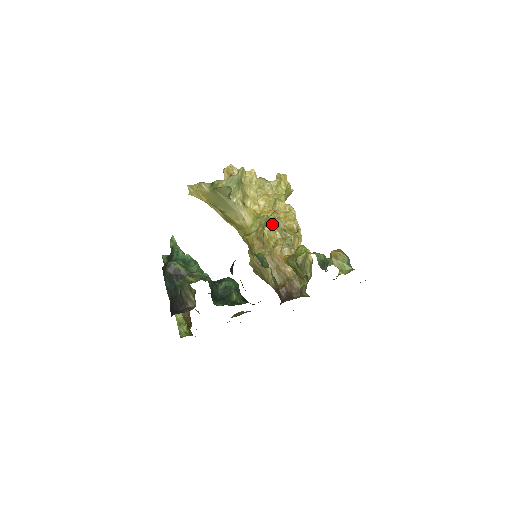
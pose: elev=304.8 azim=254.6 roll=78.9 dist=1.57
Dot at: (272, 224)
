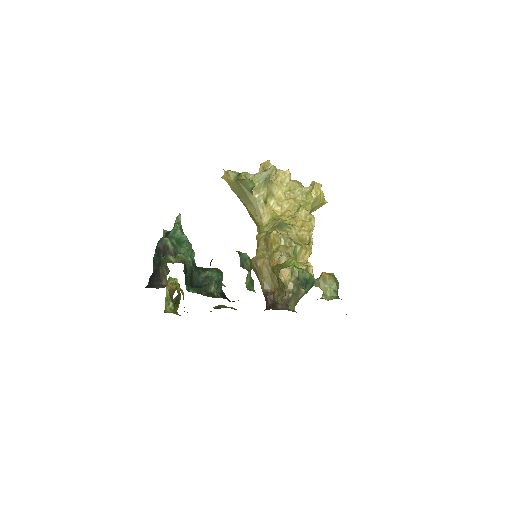
Dot at: (283, 229)
